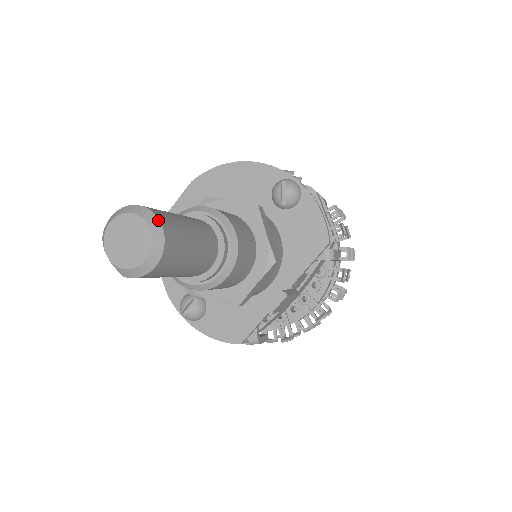
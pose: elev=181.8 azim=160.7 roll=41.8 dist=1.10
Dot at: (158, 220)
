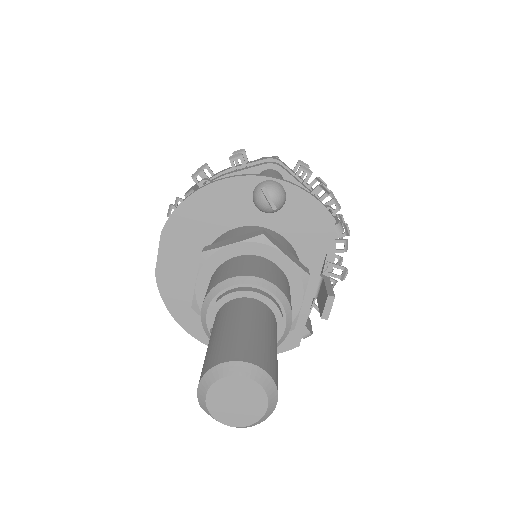
Dot at: (255, 366)
